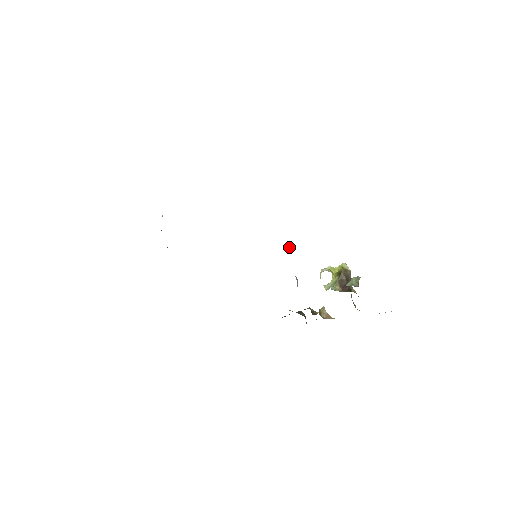
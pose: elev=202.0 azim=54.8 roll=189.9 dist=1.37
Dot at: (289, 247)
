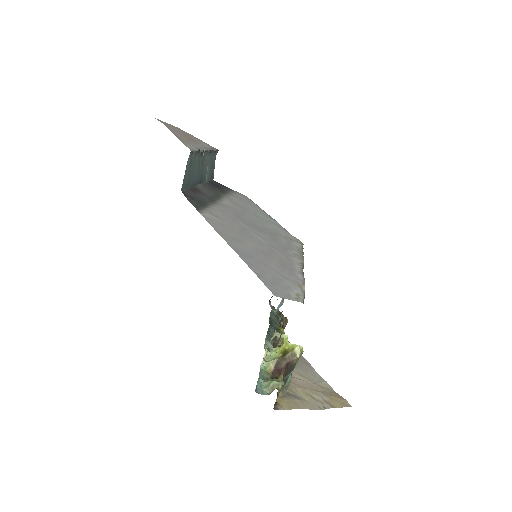
Dot at: occluded
